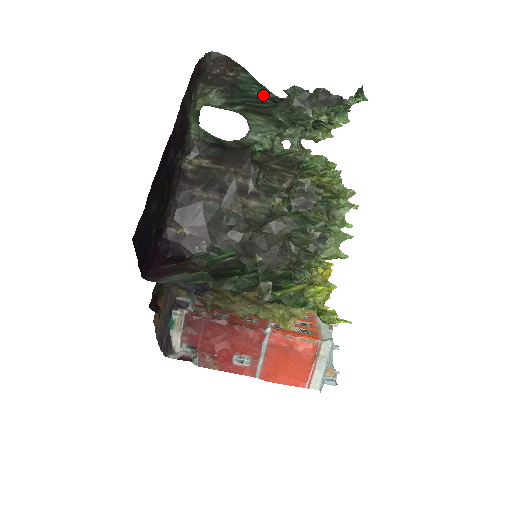
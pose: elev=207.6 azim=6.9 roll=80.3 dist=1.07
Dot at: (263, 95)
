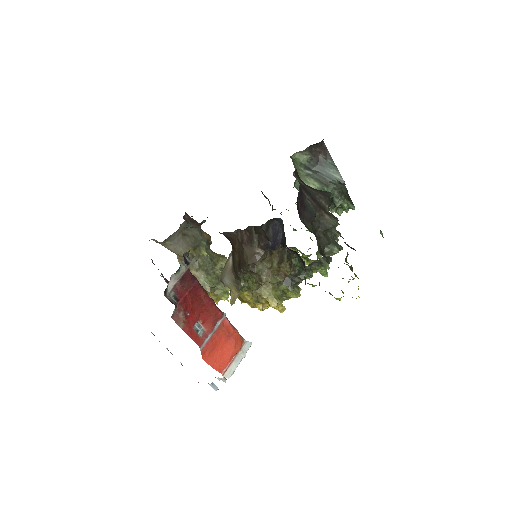
Dot at: (335, 176)
